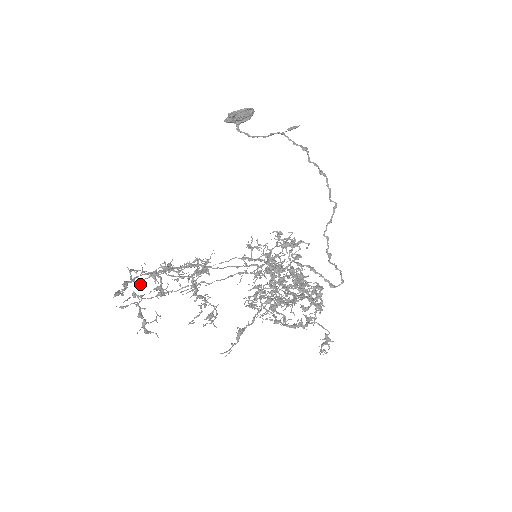
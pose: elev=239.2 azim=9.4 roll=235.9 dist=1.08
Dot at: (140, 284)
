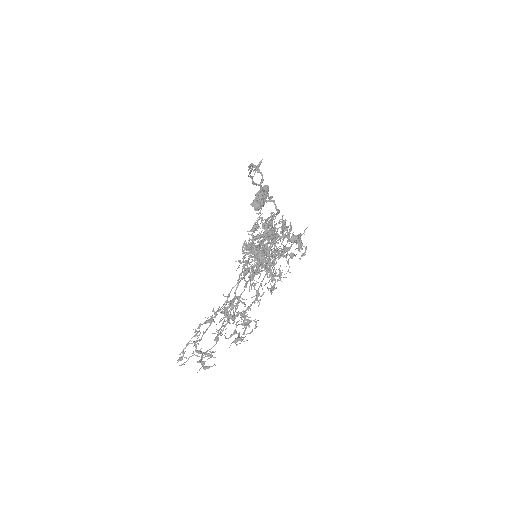
Dot at: (198, 343)
